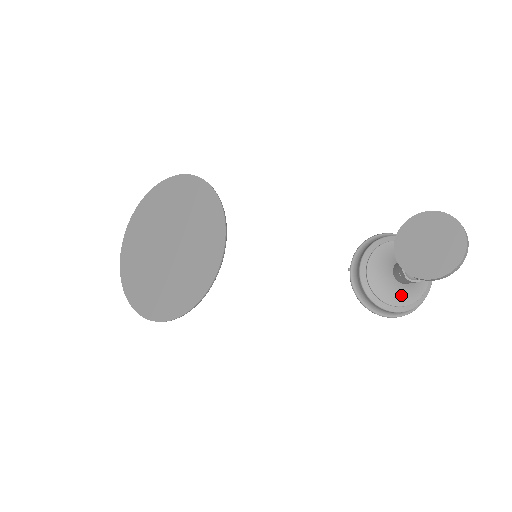
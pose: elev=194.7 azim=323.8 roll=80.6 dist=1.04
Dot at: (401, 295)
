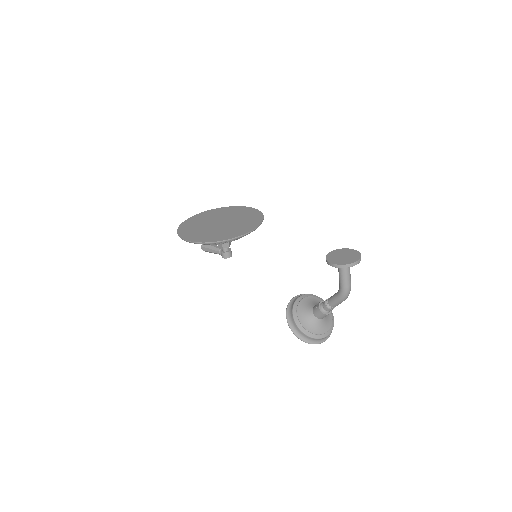
Dot at: (309, 322)
